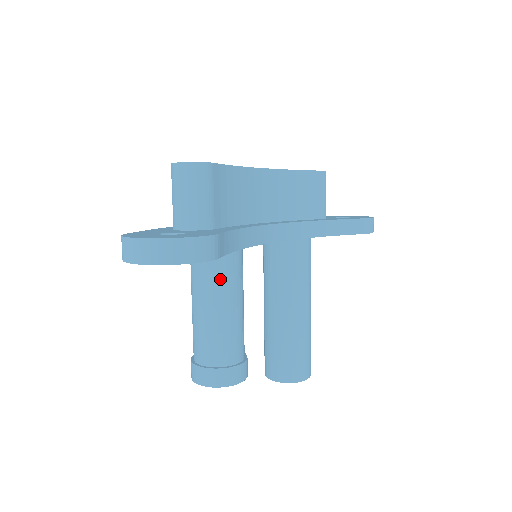
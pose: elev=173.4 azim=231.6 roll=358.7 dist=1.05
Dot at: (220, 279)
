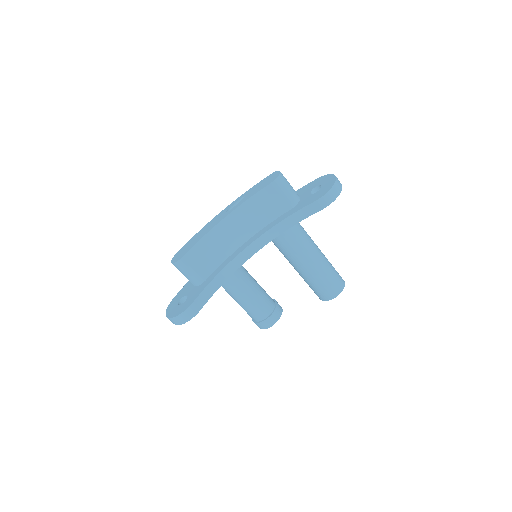
Dot at: (230, 290)
